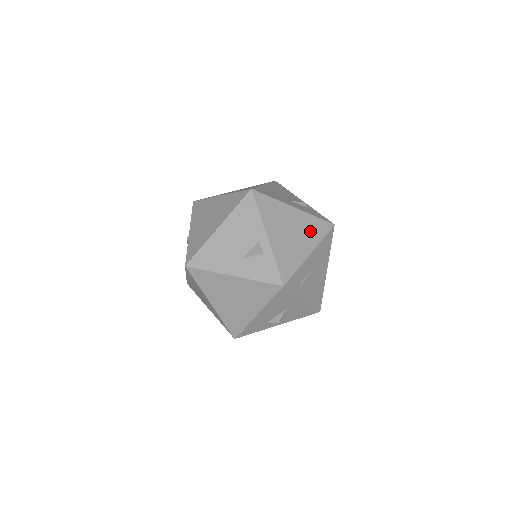
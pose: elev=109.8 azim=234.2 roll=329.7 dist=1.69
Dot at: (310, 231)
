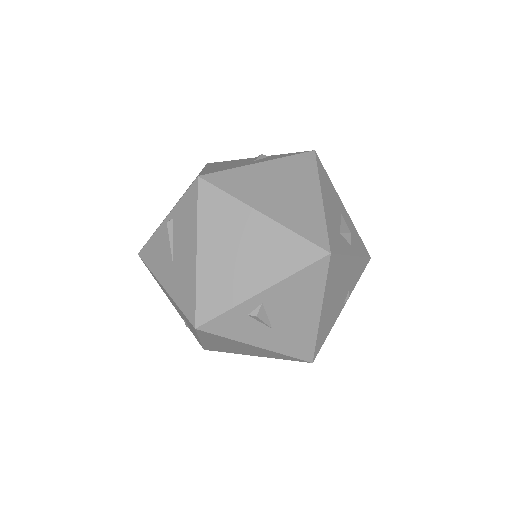
Dot at: occluded
